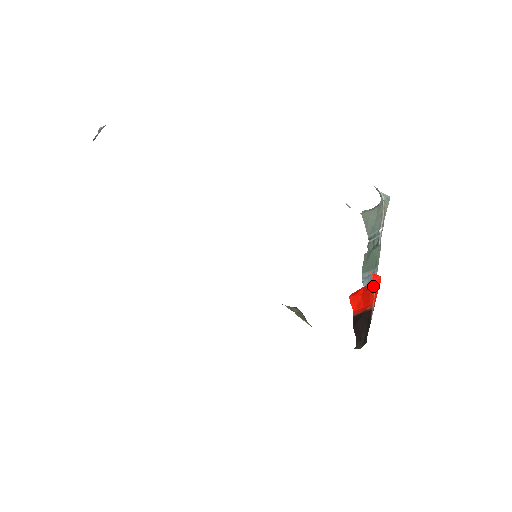
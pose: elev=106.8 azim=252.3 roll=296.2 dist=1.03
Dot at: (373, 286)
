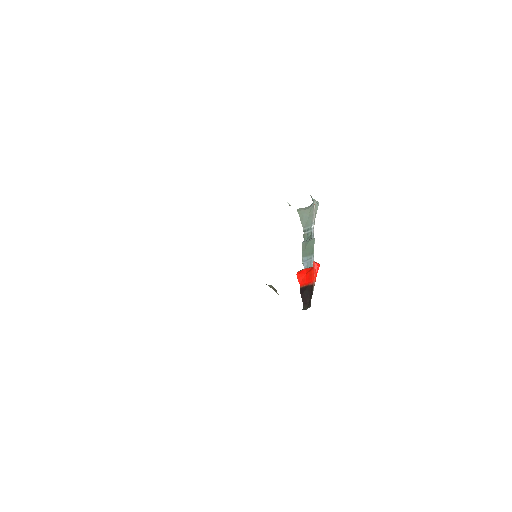
Dot at: (314, 270)
